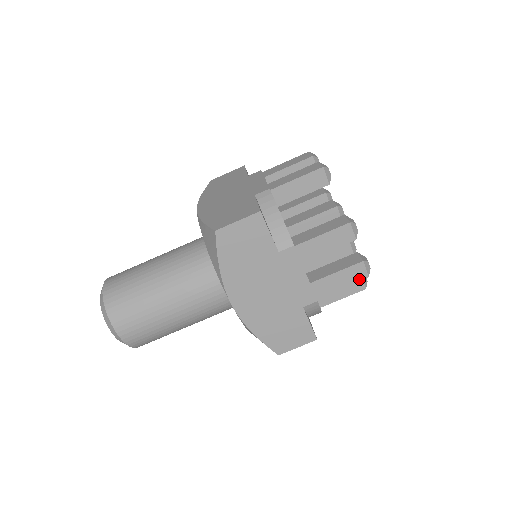
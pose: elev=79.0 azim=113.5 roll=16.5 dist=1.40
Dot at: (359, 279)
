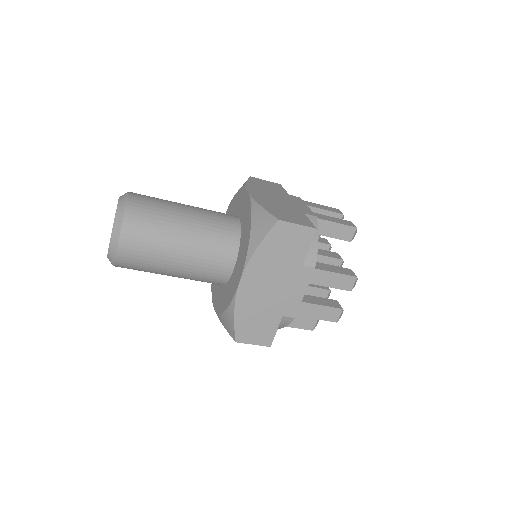
Dot at: (330, 320)
